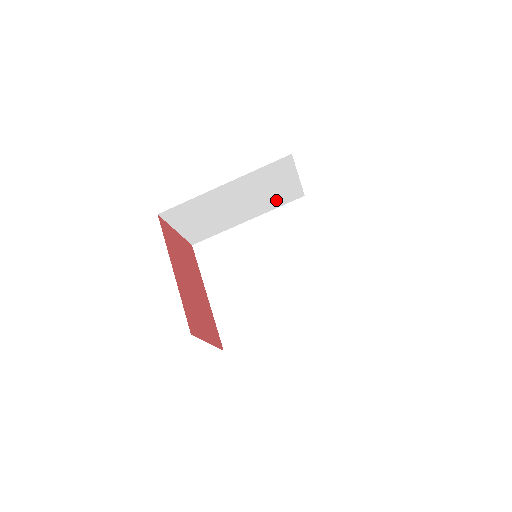
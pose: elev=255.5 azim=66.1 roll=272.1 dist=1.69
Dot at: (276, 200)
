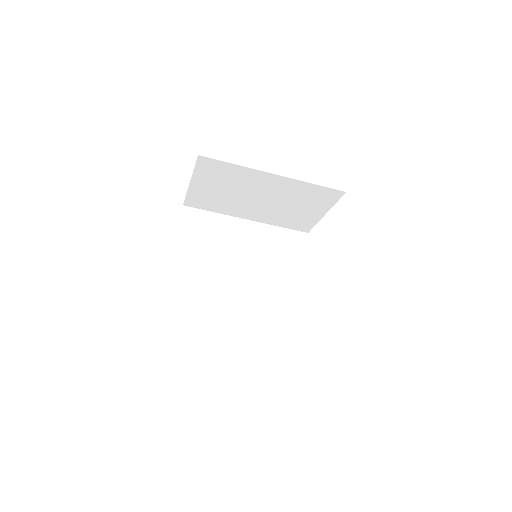
Dot at: (287, 220)
